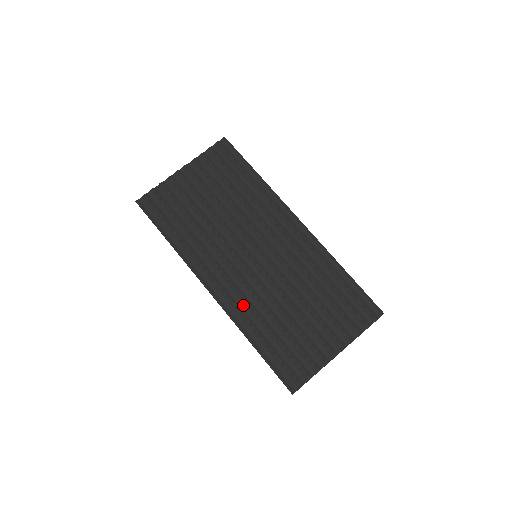
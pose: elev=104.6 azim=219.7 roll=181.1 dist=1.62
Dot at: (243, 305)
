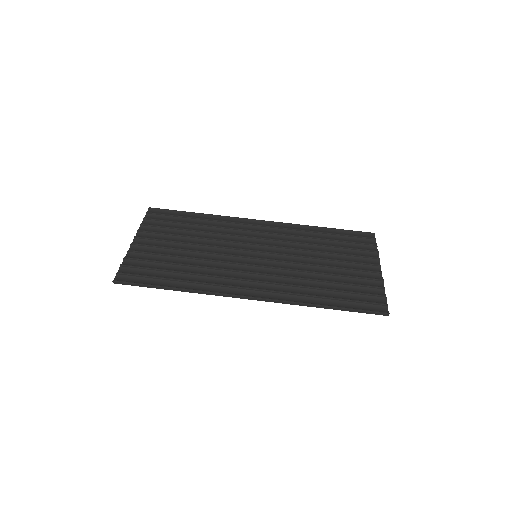
Dot at: (284, 289)
